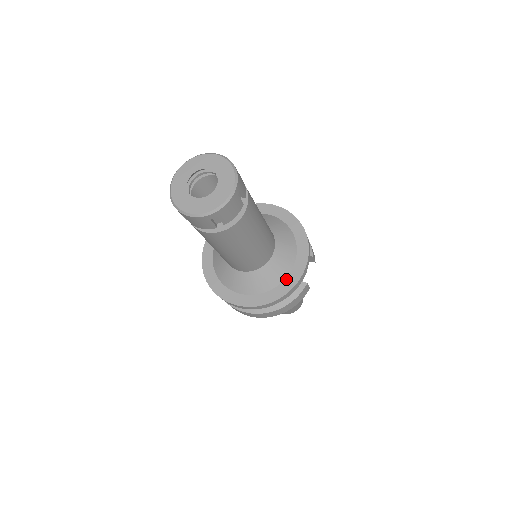
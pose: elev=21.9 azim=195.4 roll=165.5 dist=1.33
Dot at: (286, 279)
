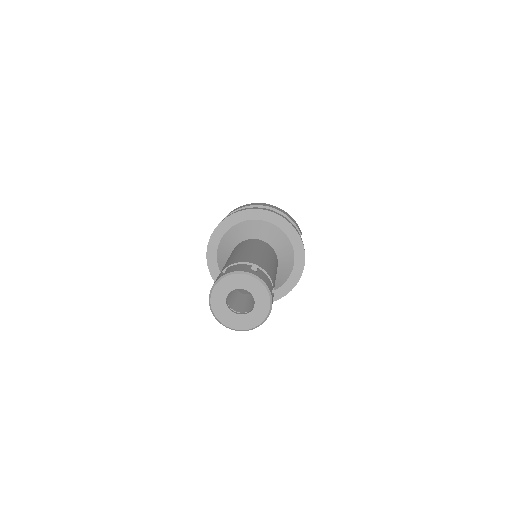
Dot at: (292, 273)
